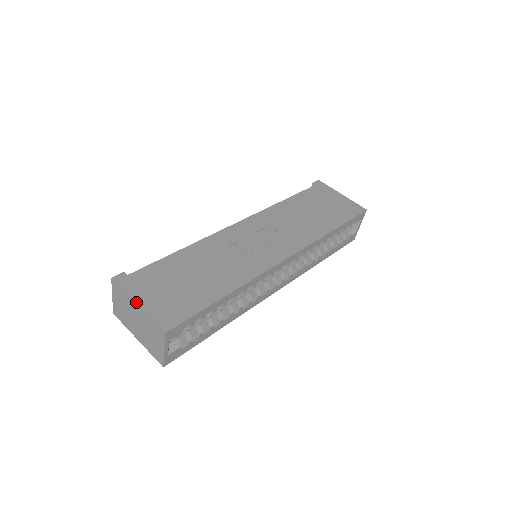
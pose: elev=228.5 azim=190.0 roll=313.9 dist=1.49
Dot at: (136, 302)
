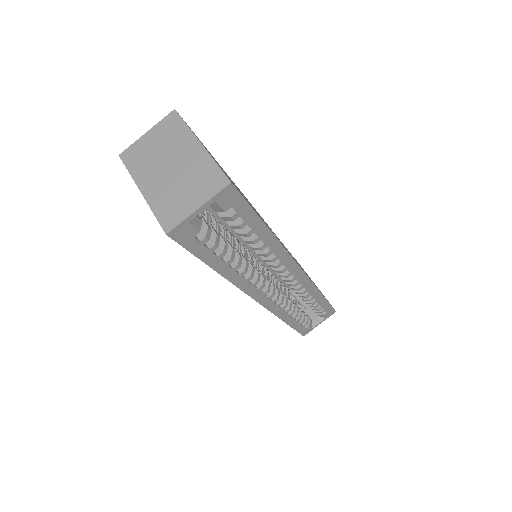
Dot at: occluded
